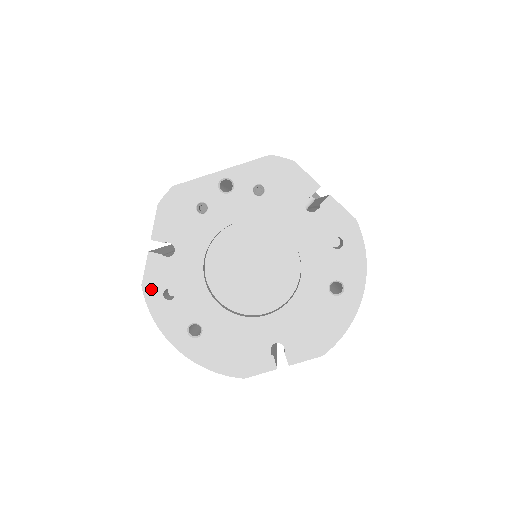
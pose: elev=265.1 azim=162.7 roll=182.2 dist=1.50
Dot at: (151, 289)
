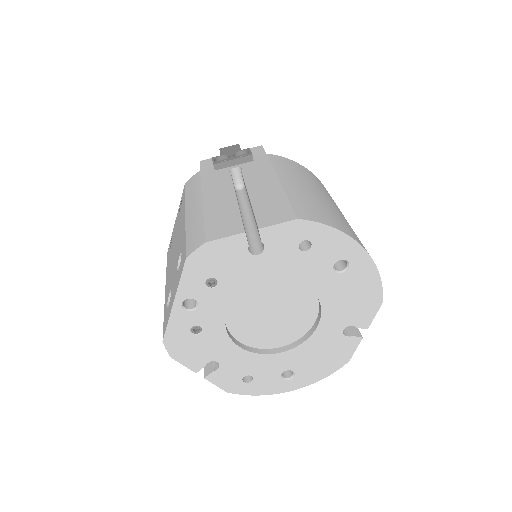
Dot at: (234, 388)
